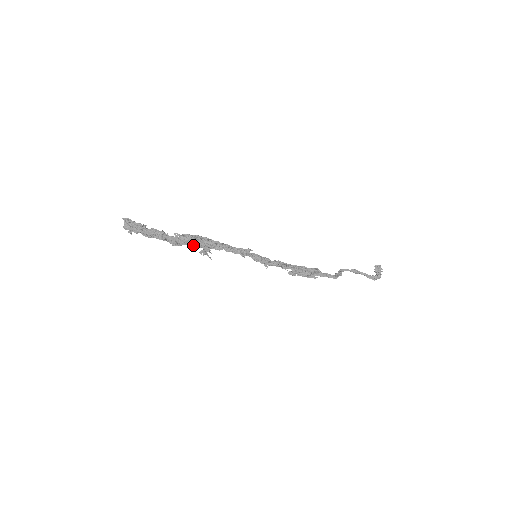
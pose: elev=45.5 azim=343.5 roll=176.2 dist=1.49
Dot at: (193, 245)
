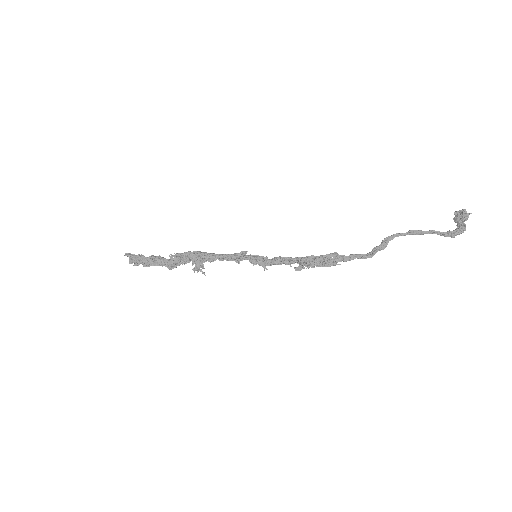
Dot at: (189, 262)
